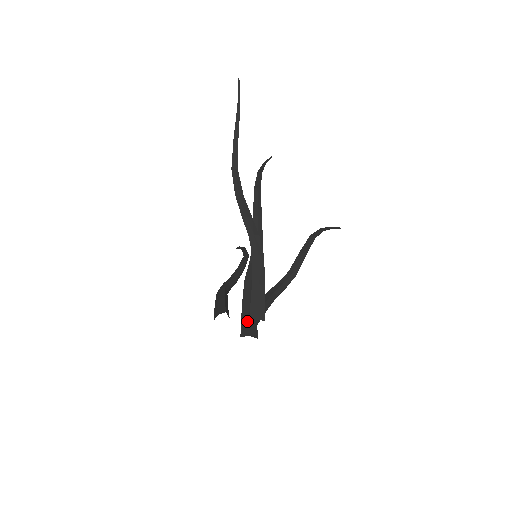
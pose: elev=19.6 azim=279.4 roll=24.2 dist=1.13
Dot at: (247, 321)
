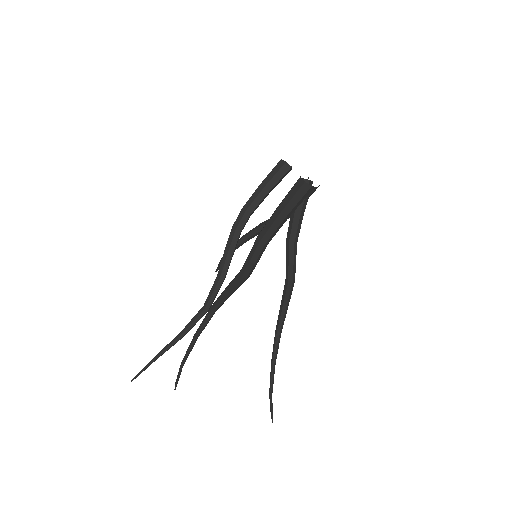
Dot at: occluded
